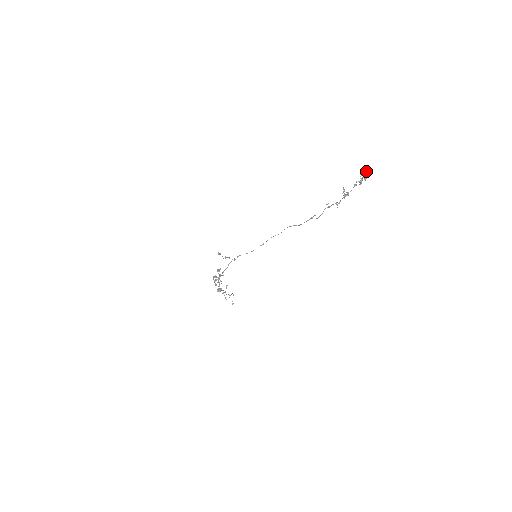
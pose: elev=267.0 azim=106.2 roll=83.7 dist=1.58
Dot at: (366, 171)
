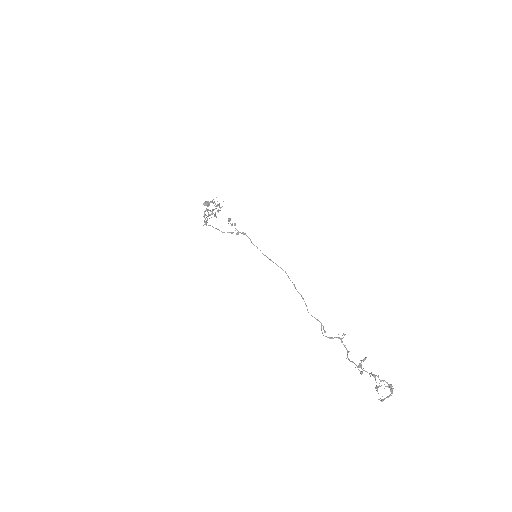
Dot at: occluded
